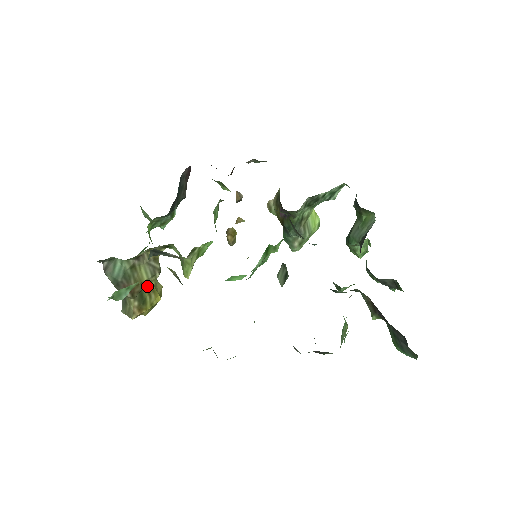
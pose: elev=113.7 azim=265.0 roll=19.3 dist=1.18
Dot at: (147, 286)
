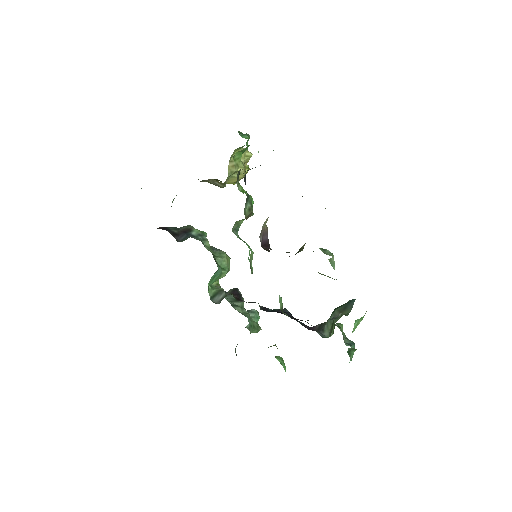
Dot at: occluded
